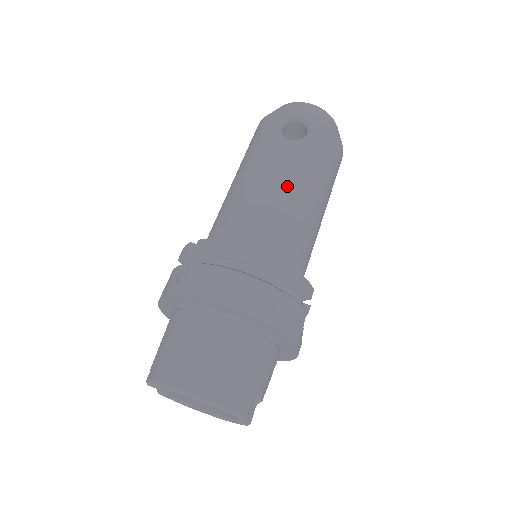
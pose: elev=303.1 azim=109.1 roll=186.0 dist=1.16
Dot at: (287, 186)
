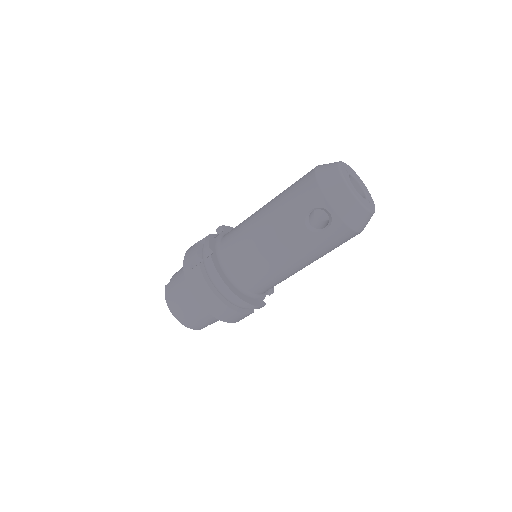
Dot at: (281, 257)
